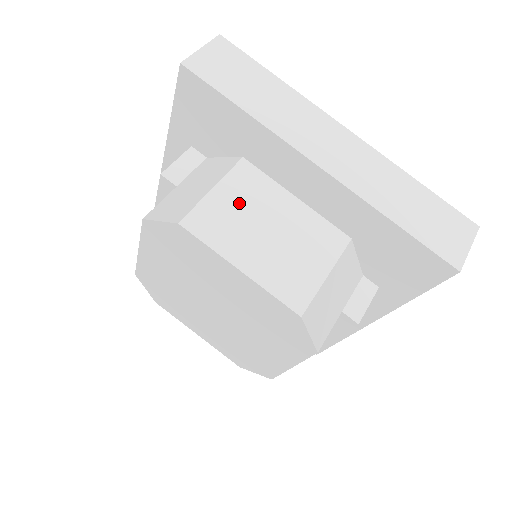
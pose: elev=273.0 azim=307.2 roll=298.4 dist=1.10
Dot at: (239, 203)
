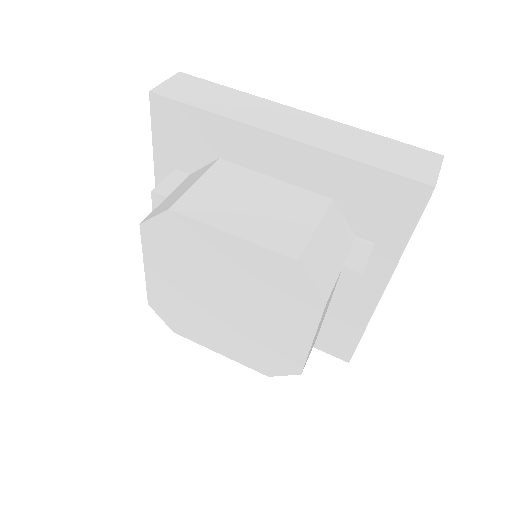
Dot at: (221, 188)
